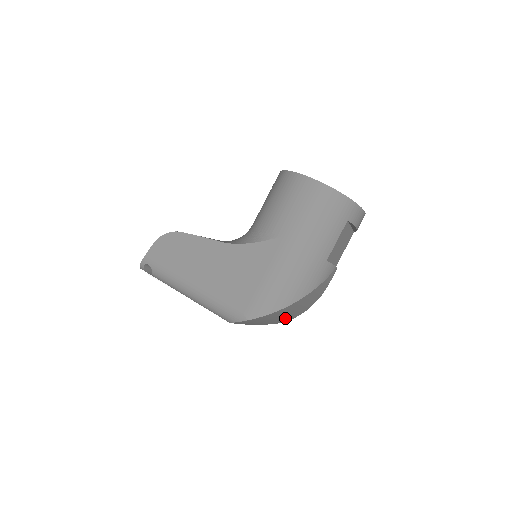
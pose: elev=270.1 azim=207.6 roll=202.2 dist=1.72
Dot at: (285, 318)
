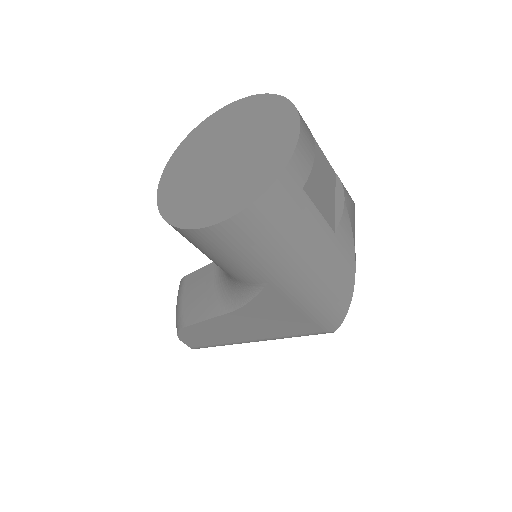
Dot at: occluded
